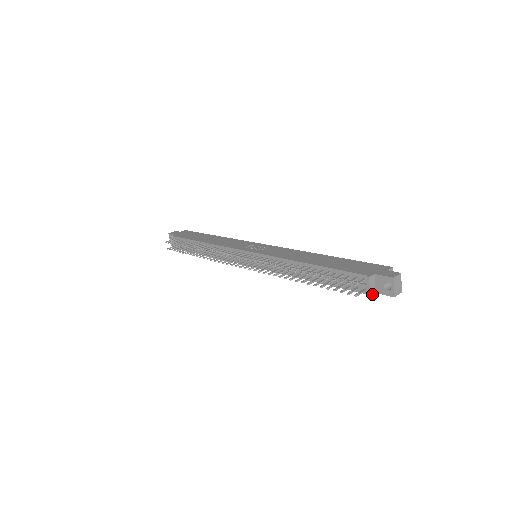
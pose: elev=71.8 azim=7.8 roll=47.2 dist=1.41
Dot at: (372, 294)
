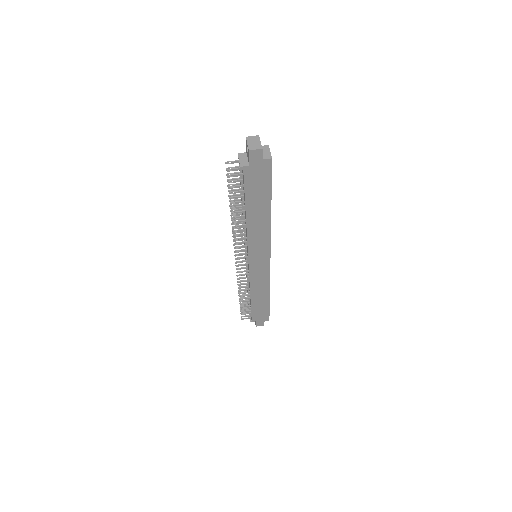
Dot at: (244, 166)
